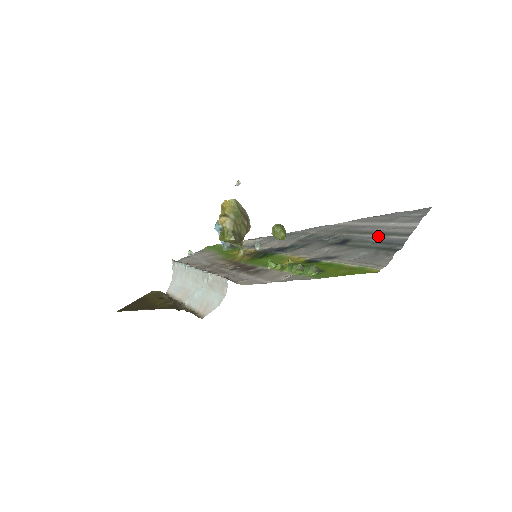
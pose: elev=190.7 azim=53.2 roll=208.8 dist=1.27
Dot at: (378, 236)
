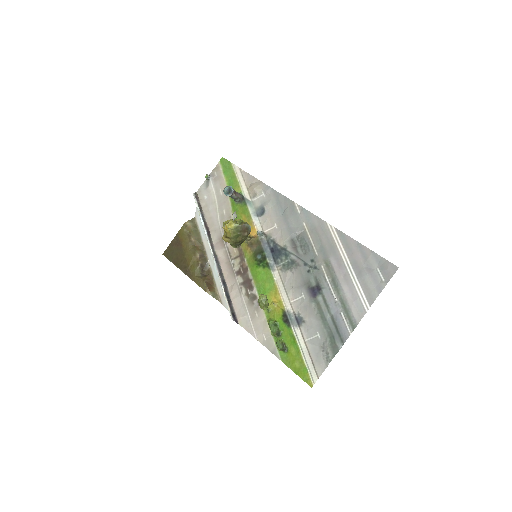
Dot at: (338, 306)
